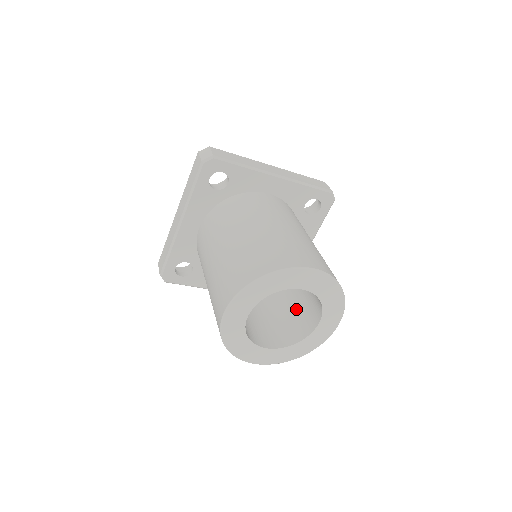
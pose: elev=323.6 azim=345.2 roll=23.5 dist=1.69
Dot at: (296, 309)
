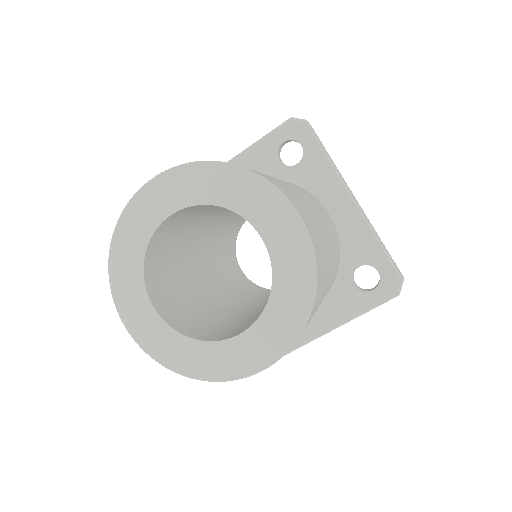
Dot at: occluded
